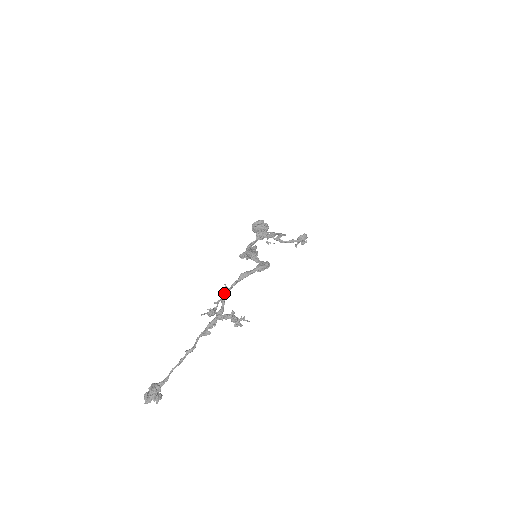
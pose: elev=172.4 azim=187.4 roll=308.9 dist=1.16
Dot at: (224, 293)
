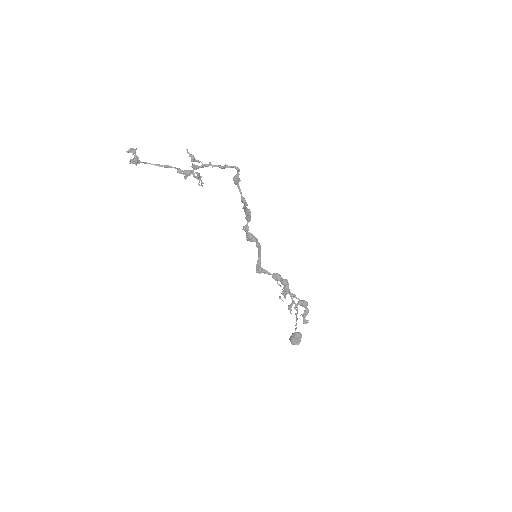
Dot at: (207, 165)
